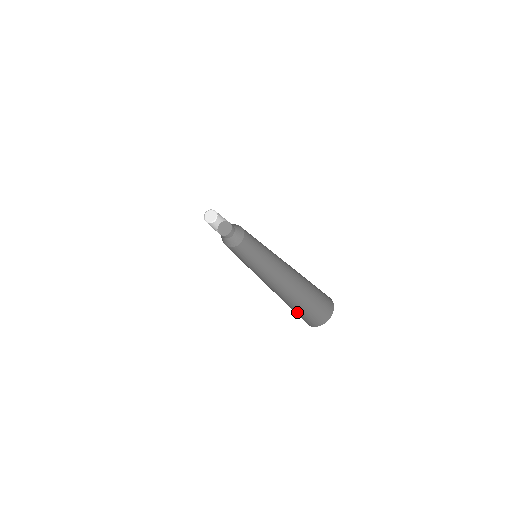
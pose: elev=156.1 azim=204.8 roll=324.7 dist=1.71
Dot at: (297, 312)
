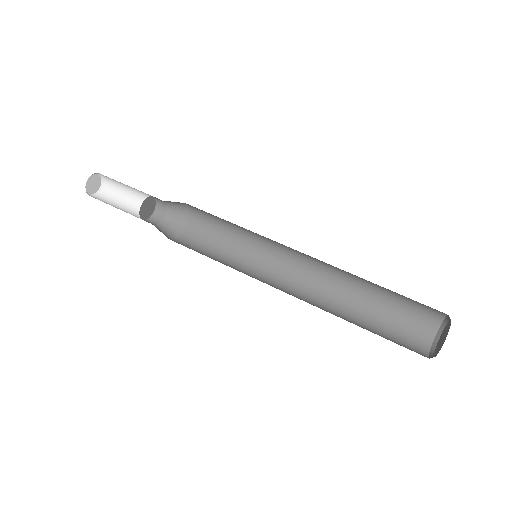
Dot at: (394, 324)
